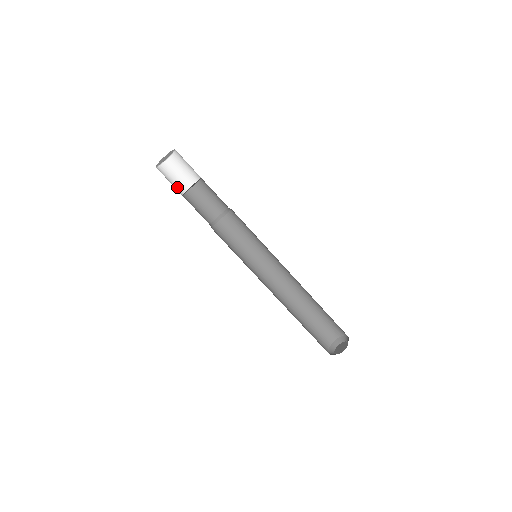
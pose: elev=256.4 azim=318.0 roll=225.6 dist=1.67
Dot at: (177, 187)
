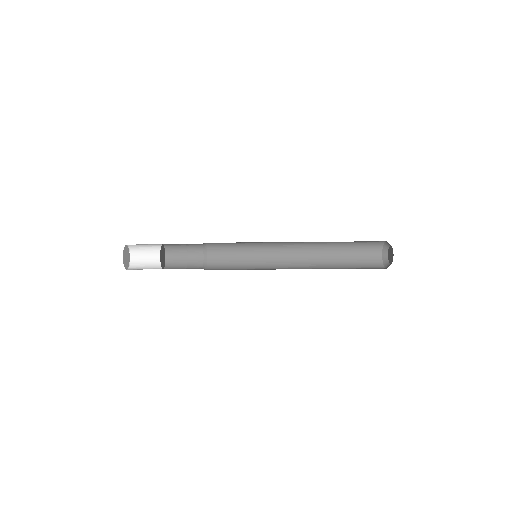
Dot at: occluded
